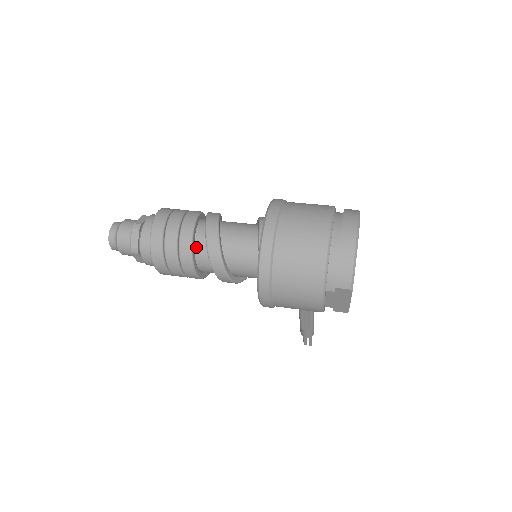
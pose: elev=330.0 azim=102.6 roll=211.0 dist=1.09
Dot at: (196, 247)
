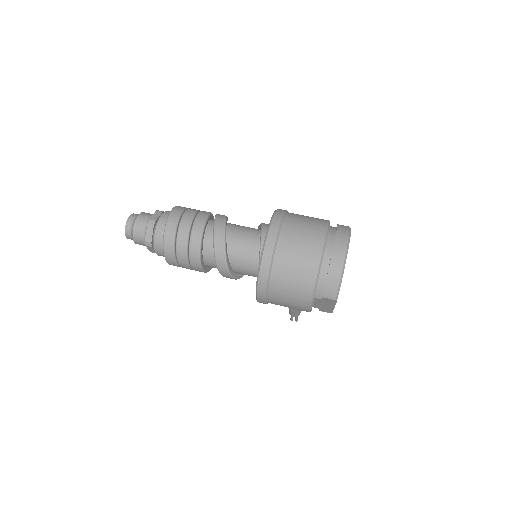
Dot at: (204, 247)
